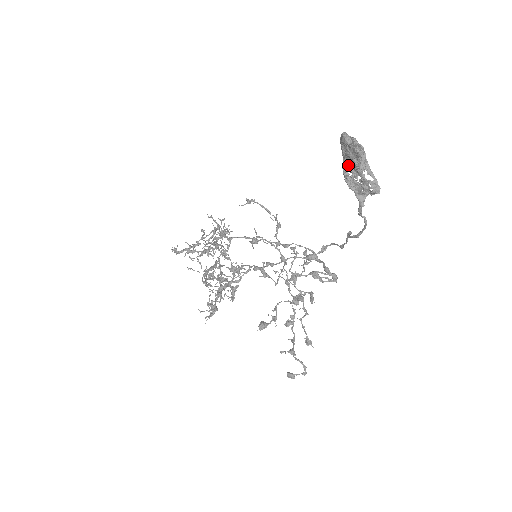
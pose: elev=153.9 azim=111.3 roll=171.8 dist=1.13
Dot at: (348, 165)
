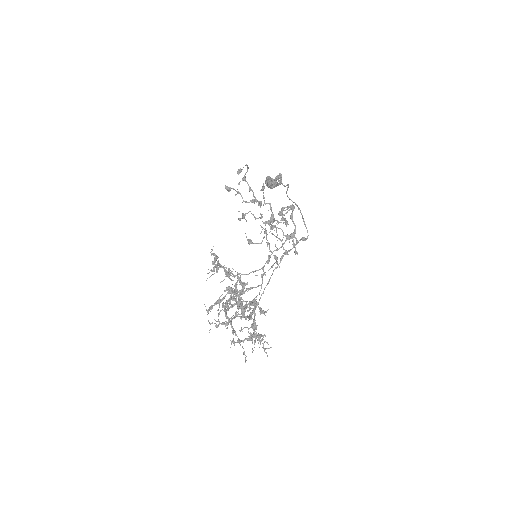
Dot at: occluded
